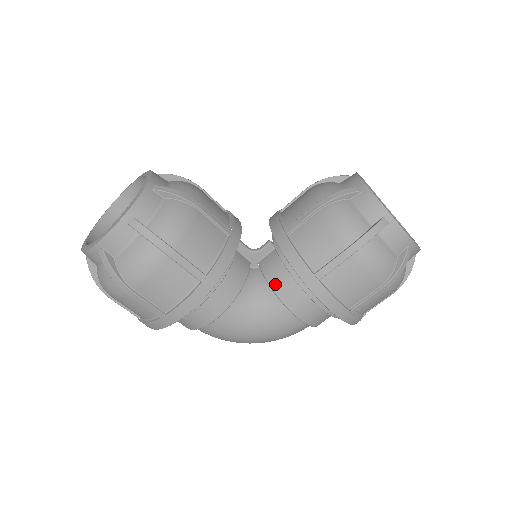
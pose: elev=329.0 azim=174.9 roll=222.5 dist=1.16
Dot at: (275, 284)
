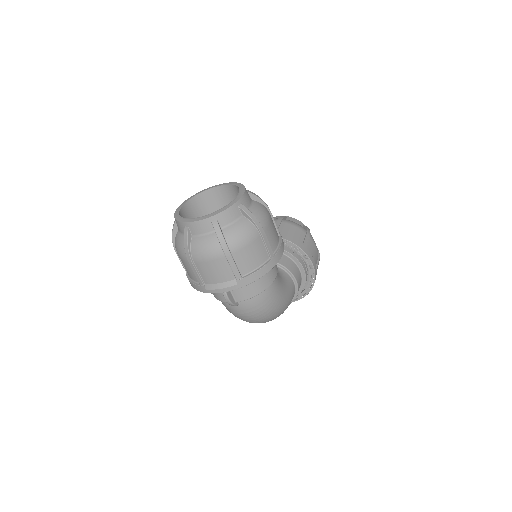
Dot at: (281, 262)
